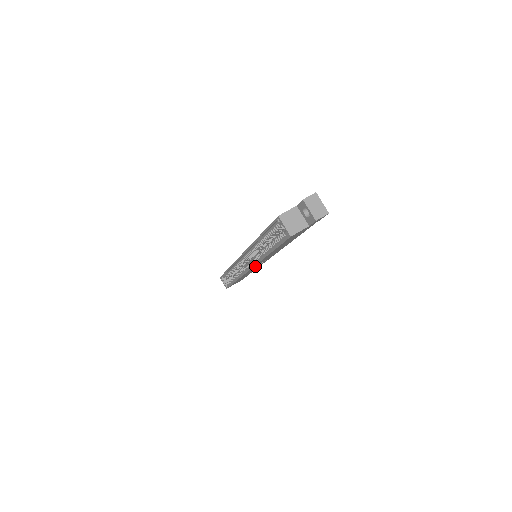
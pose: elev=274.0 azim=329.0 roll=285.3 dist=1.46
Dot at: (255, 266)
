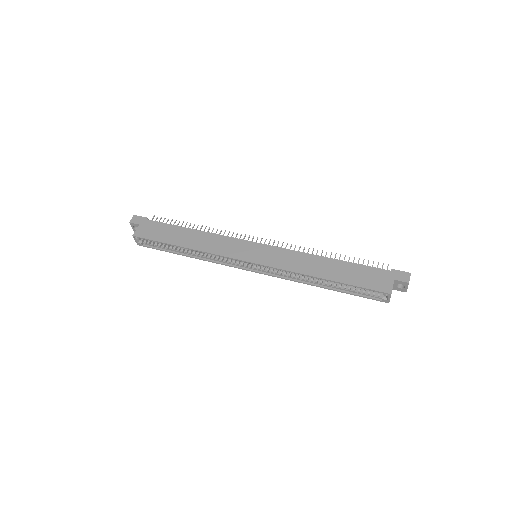
Dot at: (261, 269)
